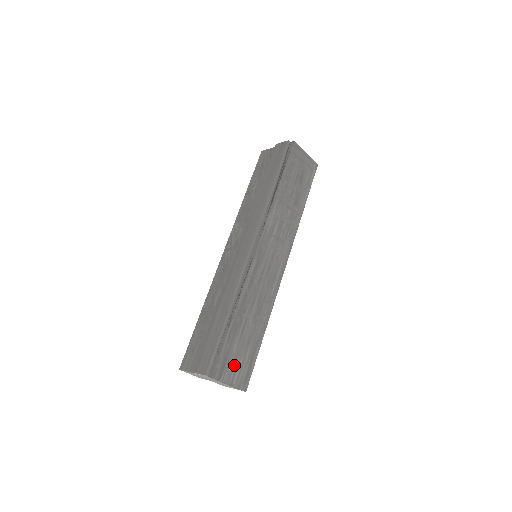
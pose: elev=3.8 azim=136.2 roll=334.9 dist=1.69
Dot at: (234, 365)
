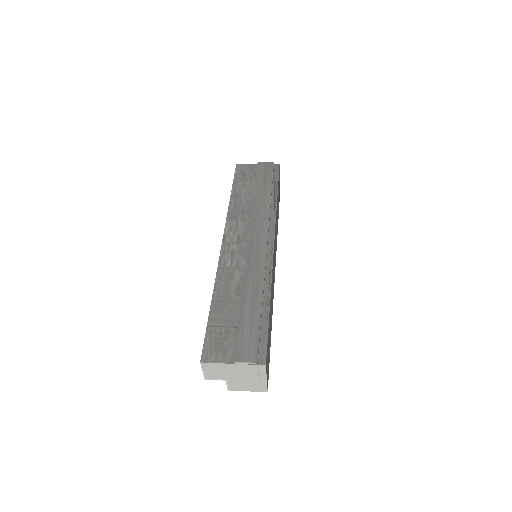
Dot at: occluded
